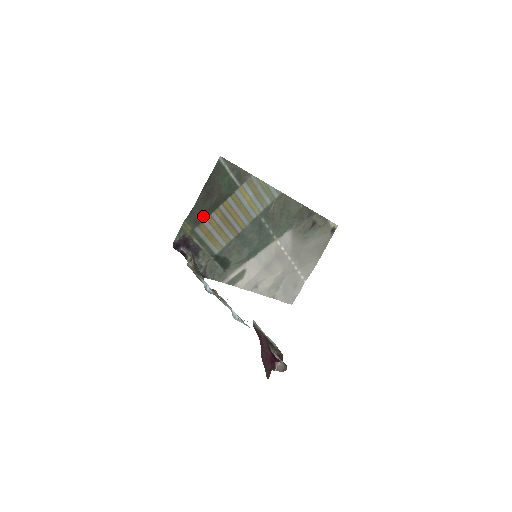
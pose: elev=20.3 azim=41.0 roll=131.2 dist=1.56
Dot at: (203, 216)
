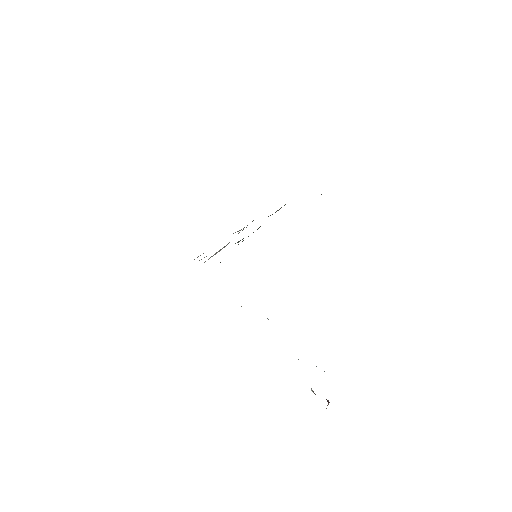
Dot at: occluded
